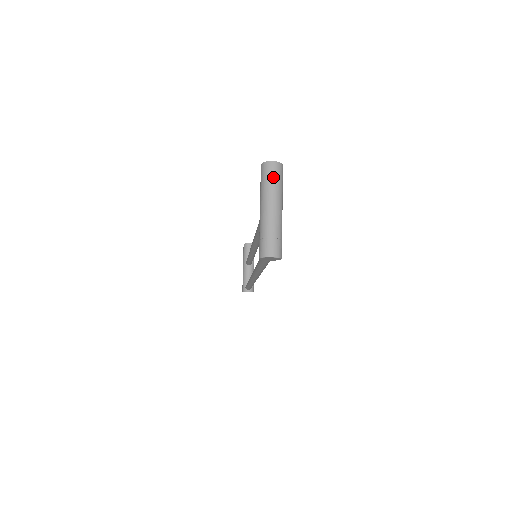
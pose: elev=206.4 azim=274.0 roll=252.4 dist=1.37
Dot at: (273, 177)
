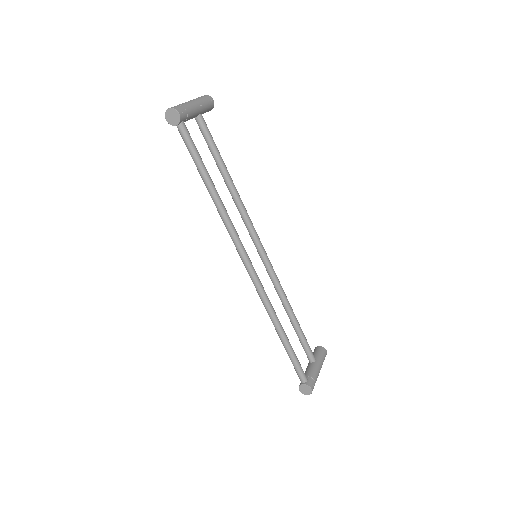
Dot at: occluded
